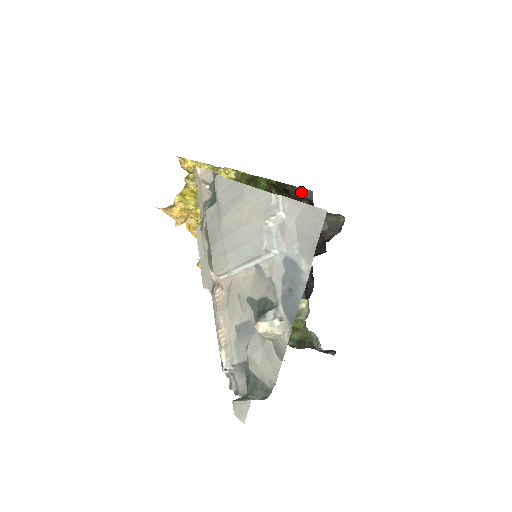
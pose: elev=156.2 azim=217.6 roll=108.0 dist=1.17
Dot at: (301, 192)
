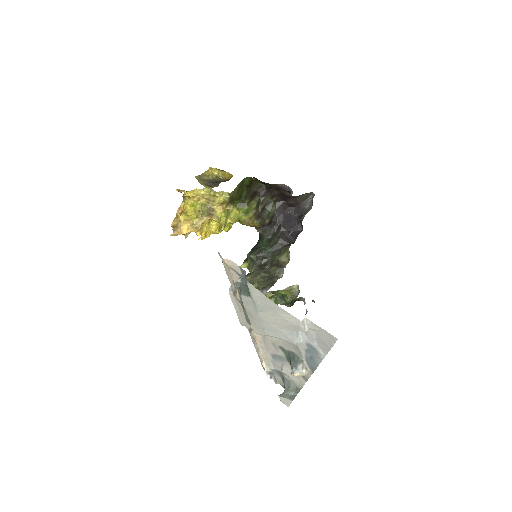
Dot at: (281, 186)
